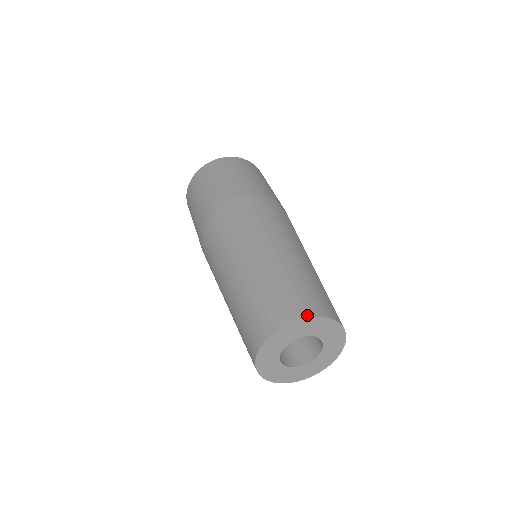
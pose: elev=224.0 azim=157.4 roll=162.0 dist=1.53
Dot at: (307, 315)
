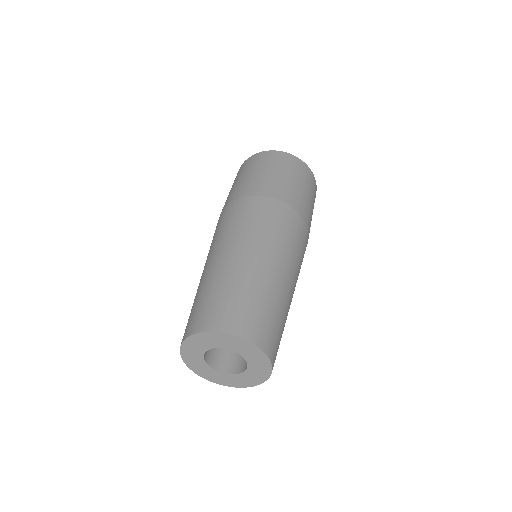
Dot at: (192, 332)
